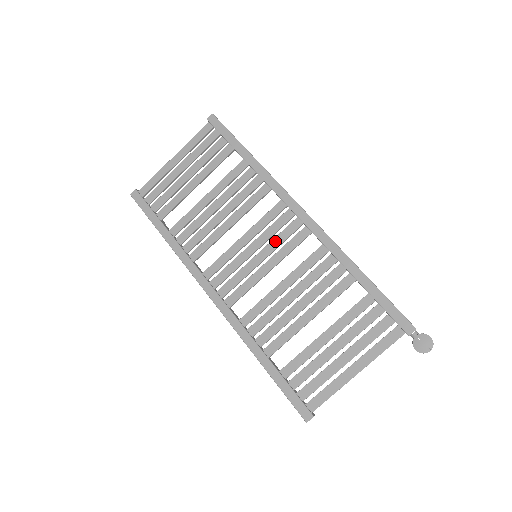
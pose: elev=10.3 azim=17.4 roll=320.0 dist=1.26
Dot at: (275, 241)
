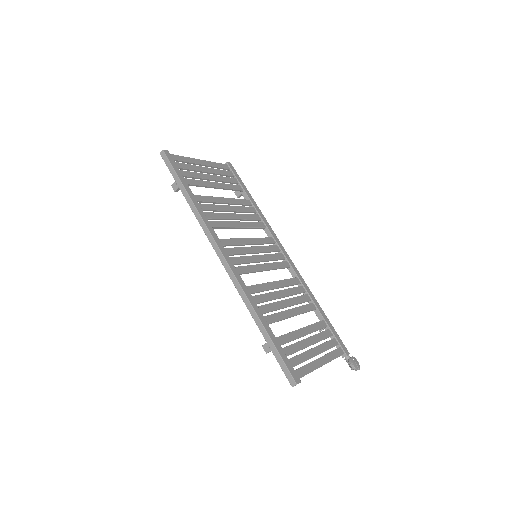
Dot at: (270, 256)
